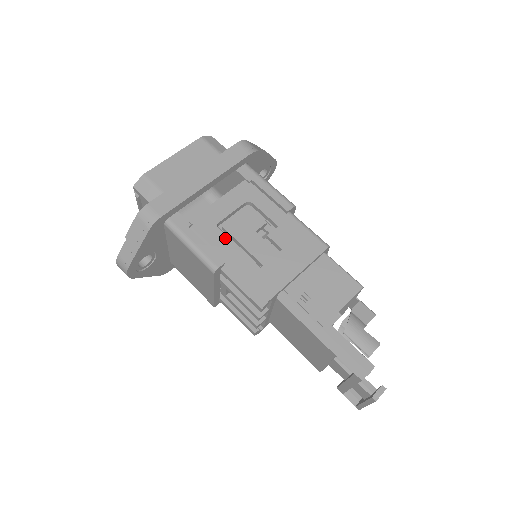
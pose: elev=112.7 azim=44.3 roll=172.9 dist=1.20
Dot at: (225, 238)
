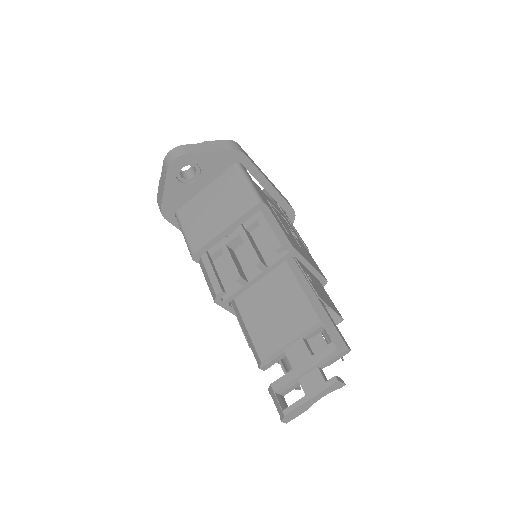
Dot at: occluded
